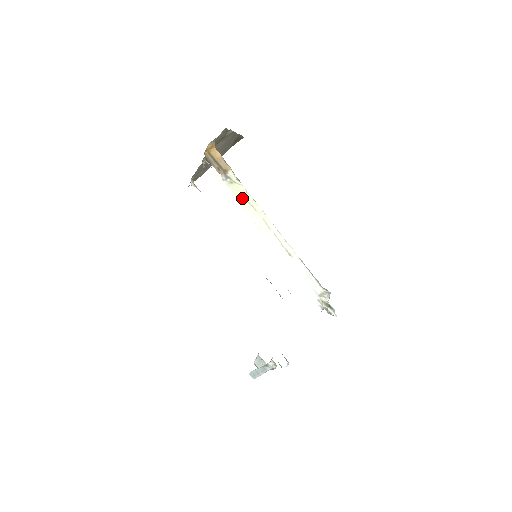
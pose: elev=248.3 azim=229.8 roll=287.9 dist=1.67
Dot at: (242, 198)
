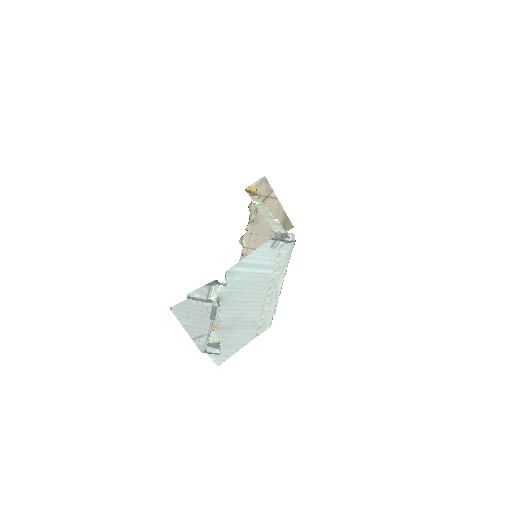
Dot at: (256, 201)
